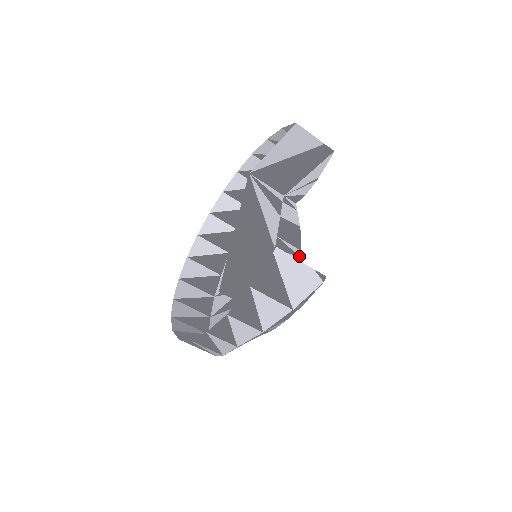
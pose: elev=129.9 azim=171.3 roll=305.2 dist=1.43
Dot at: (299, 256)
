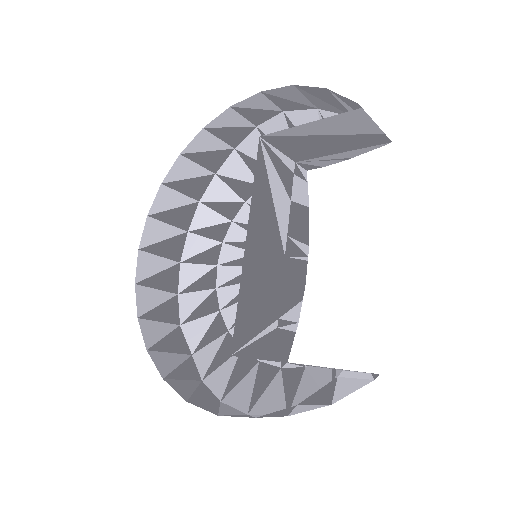
Dot at: (307, 255)
